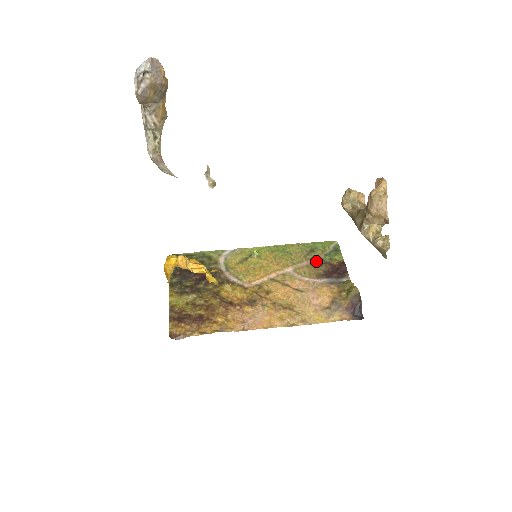
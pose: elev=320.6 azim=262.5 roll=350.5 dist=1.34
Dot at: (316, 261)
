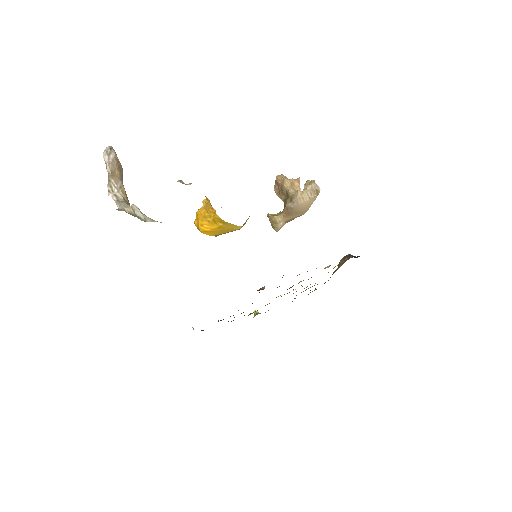
Dot at: occluded
